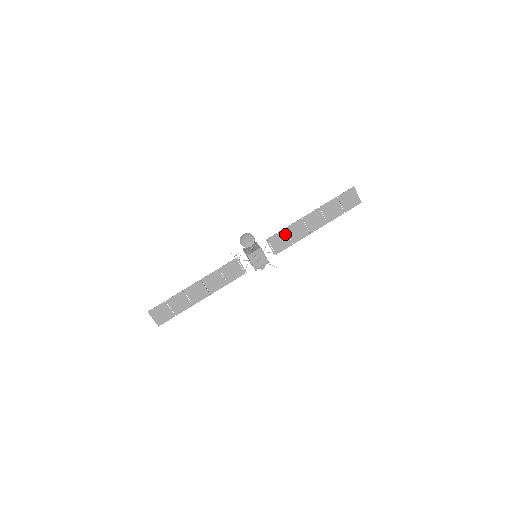
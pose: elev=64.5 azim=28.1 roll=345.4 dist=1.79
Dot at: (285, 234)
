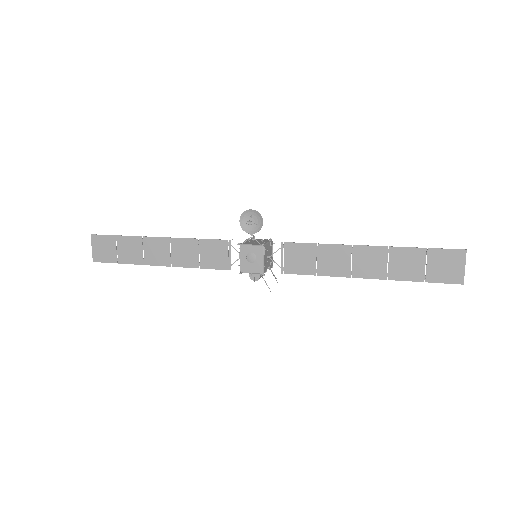
Dot at: (313, 252)
